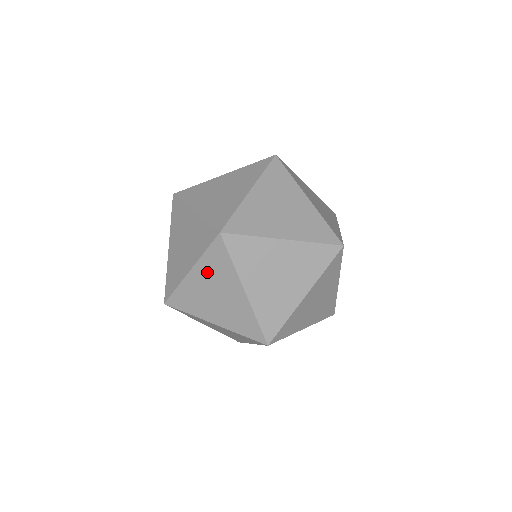
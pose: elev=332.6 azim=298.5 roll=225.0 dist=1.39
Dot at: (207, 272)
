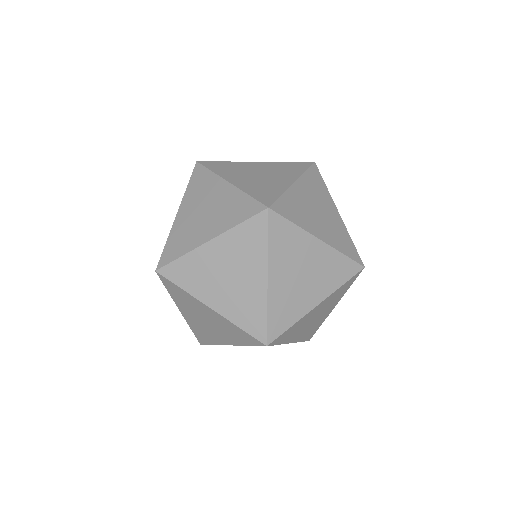
Dot at: occluded
